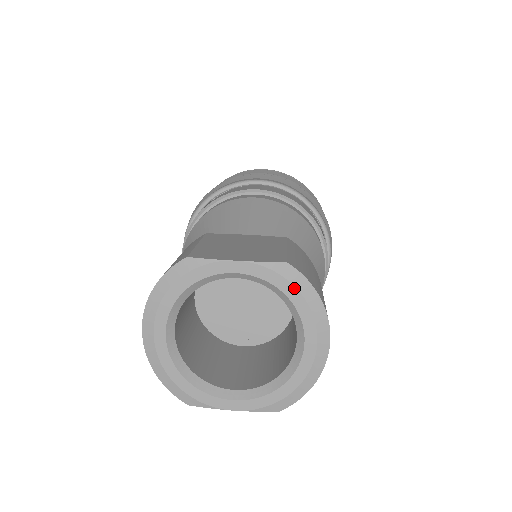
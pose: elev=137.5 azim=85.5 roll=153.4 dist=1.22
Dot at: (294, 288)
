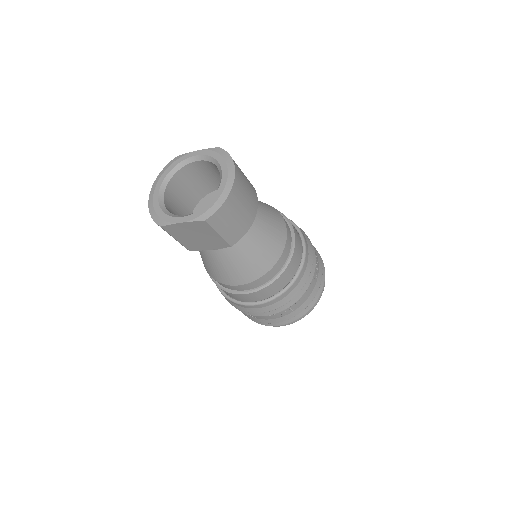
Dot at: (220, 155)
